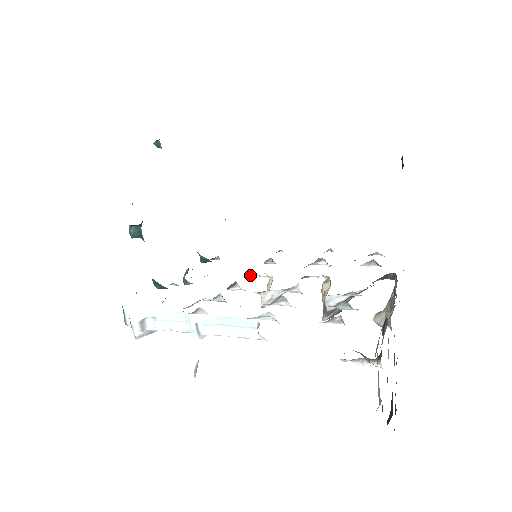
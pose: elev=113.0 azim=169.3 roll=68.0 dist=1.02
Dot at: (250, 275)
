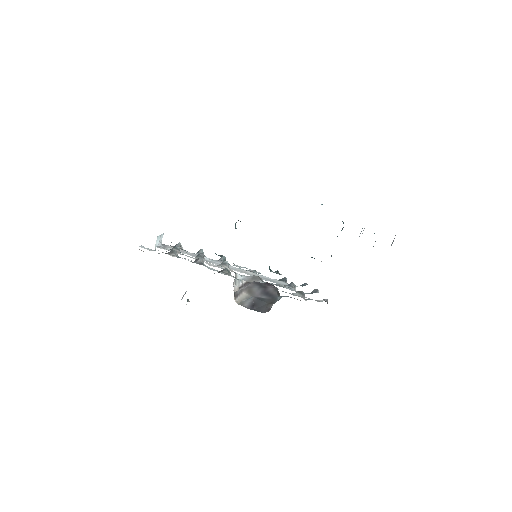
Dot at: occluded
